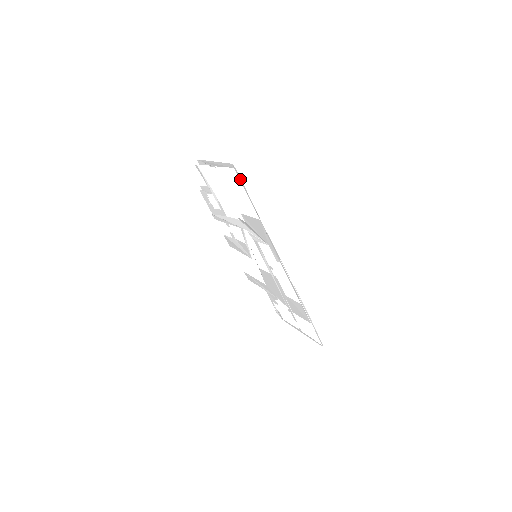
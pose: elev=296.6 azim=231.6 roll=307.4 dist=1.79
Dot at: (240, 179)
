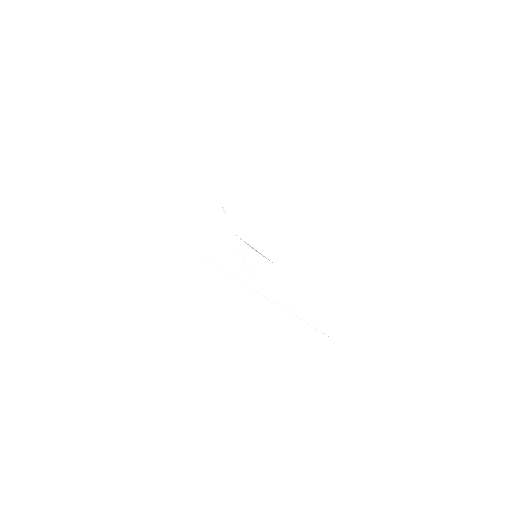
Dot at: occluded
